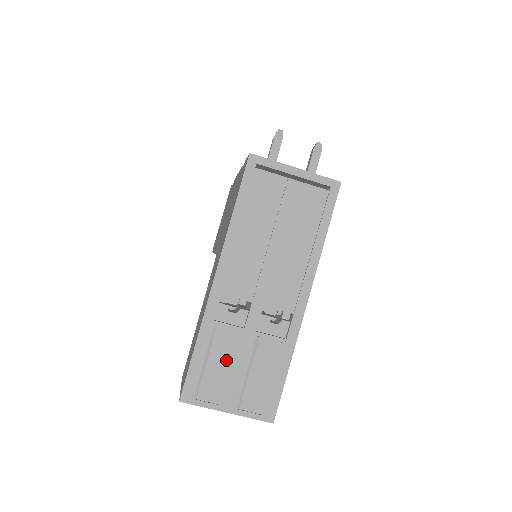
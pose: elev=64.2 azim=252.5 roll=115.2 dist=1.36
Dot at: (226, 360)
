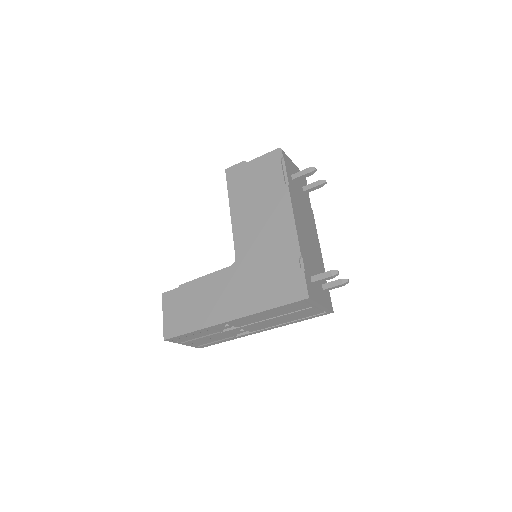
Dot at: (202, 336)
